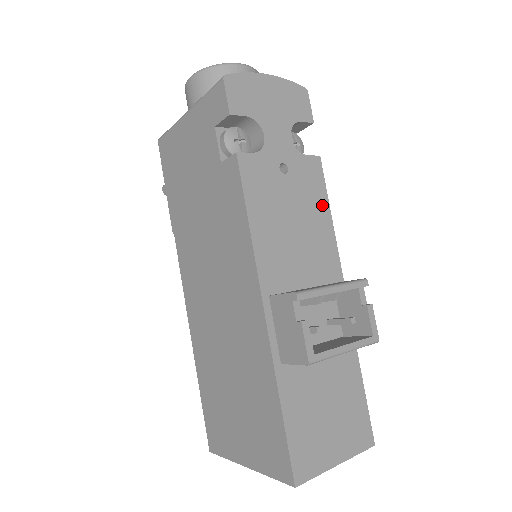
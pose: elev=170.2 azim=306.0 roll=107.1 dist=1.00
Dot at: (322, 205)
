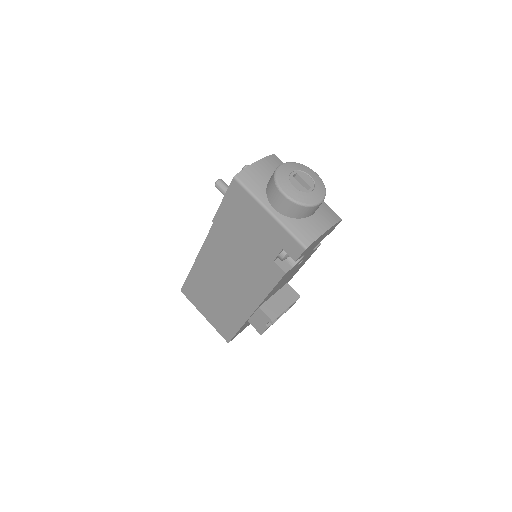
Dot at: occluded
